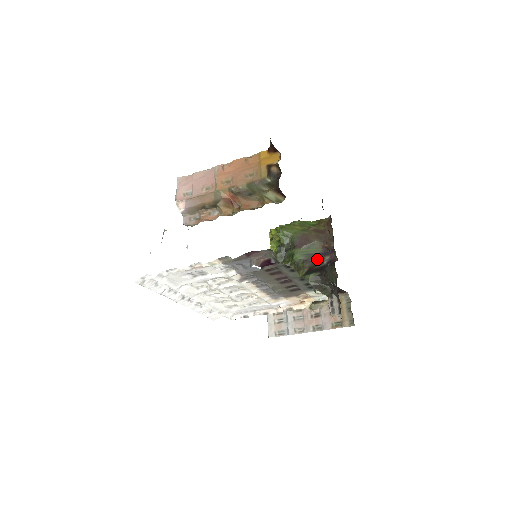
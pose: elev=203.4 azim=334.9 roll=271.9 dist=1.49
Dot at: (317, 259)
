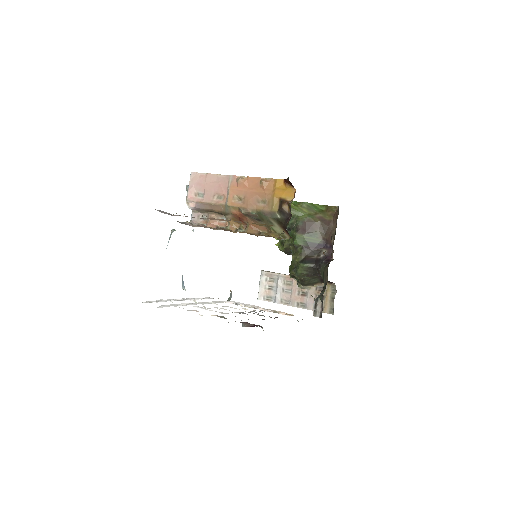
Dot at: (315, 249)
